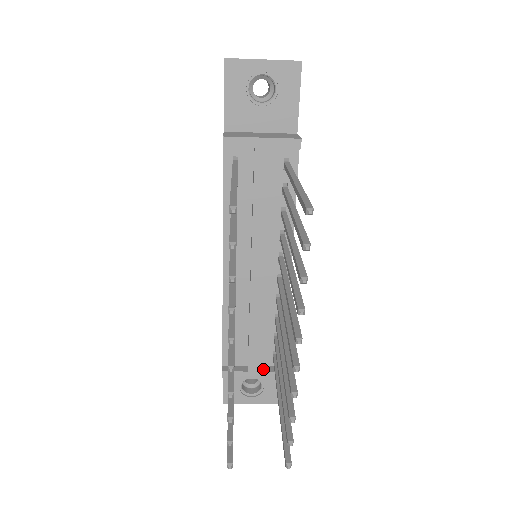
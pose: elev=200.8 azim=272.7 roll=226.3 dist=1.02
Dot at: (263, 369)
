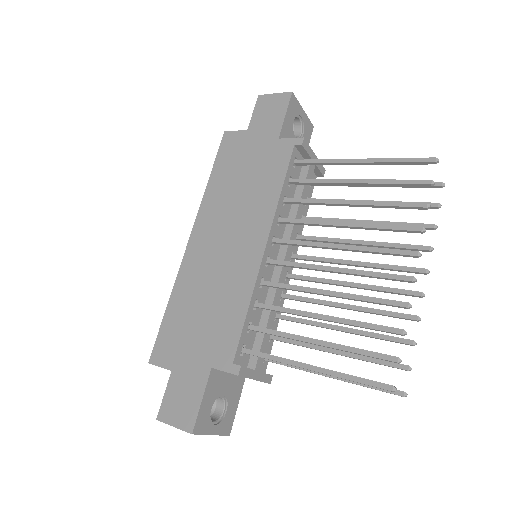
Dot at: (259, 371)
